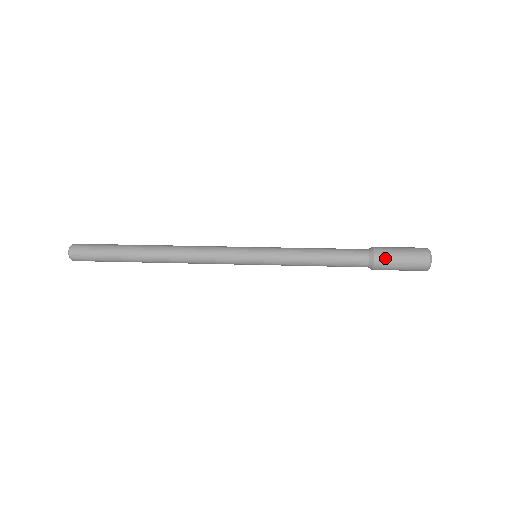
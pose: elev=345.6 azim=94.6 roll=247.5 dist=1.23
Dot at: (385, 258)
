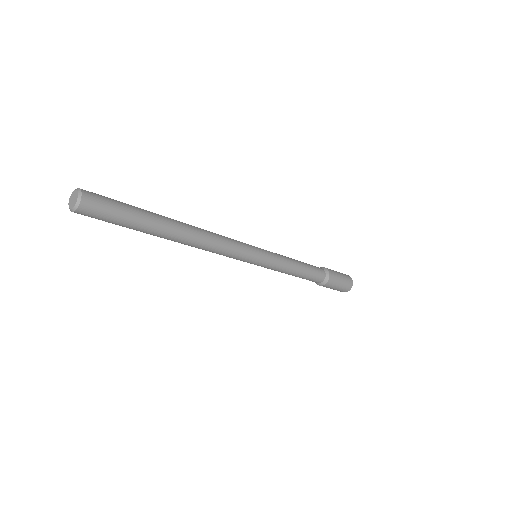
Dot at: (331, 270)
